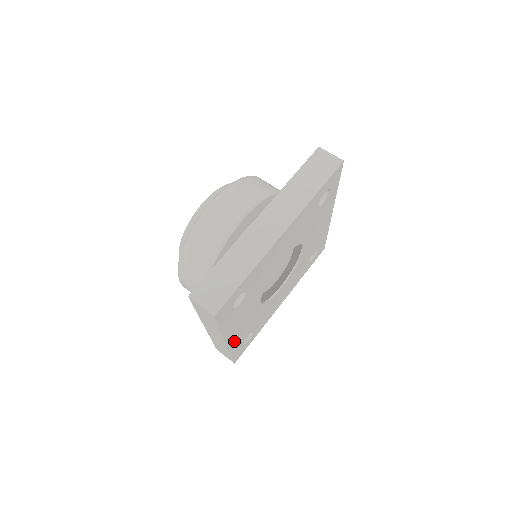
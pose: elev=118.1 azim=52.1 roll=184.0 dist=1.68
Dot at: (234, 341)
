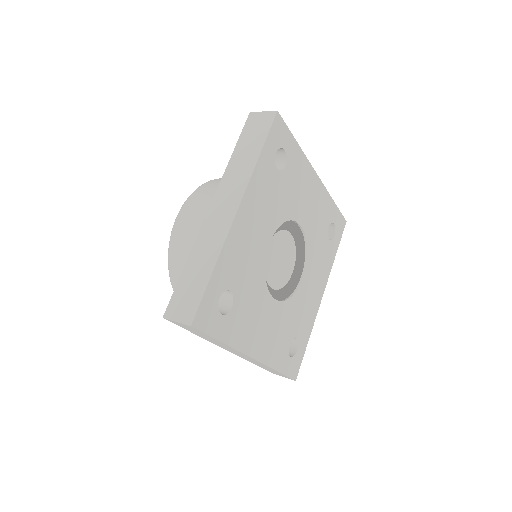
Dot at: (267, 353)
